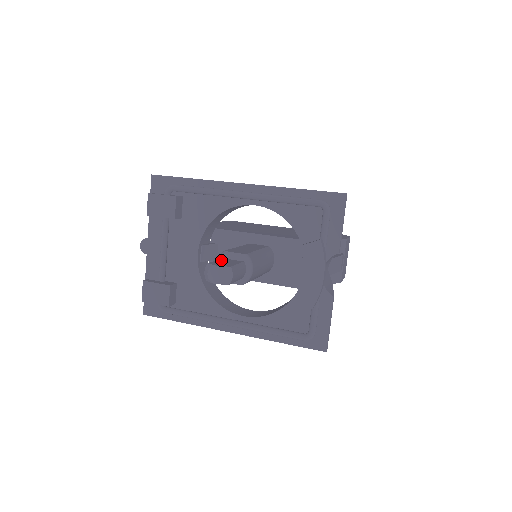
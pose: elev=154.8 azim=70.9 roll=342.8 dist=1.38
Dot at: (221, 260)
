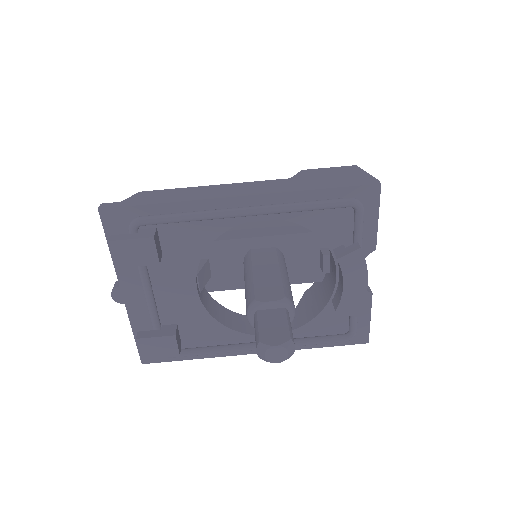
Dot at: (262, 320)
